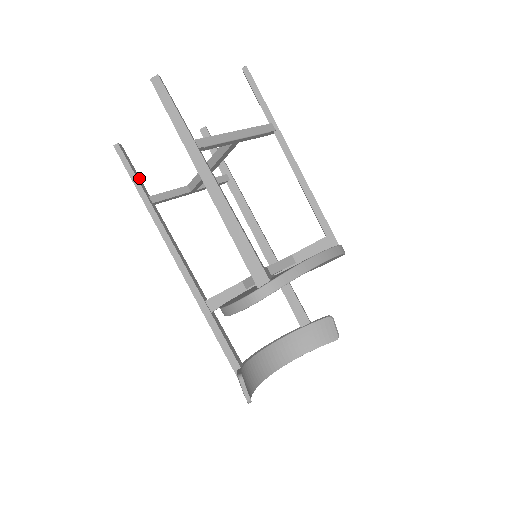
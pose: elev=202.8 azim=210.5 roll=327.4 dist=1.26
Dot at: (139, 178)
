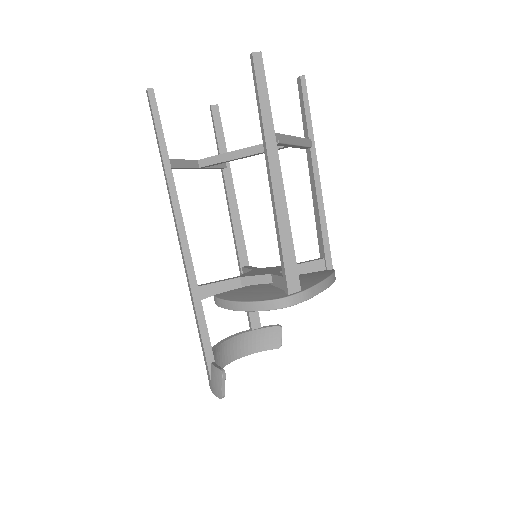
Dot at: (162, 135)
